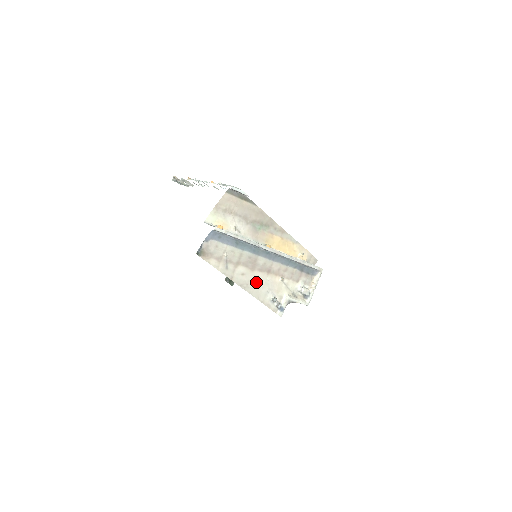
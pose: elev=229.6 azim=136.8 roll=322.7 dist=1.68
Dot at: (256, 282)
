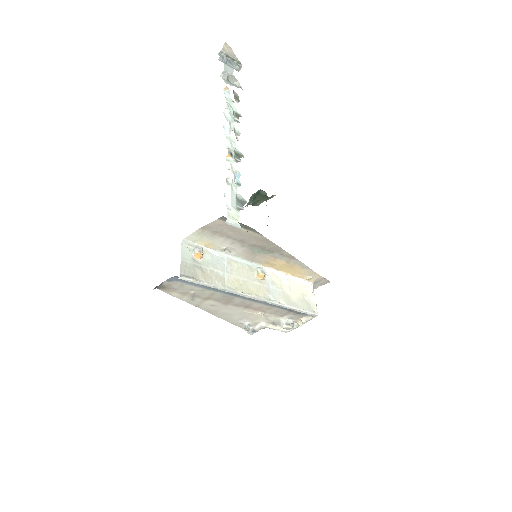
Dot at: (228, 311)
